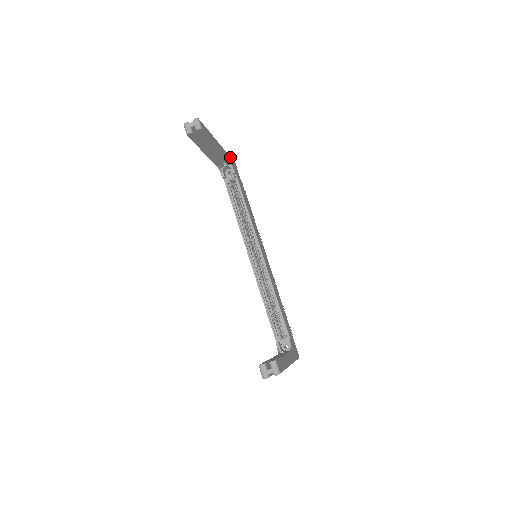
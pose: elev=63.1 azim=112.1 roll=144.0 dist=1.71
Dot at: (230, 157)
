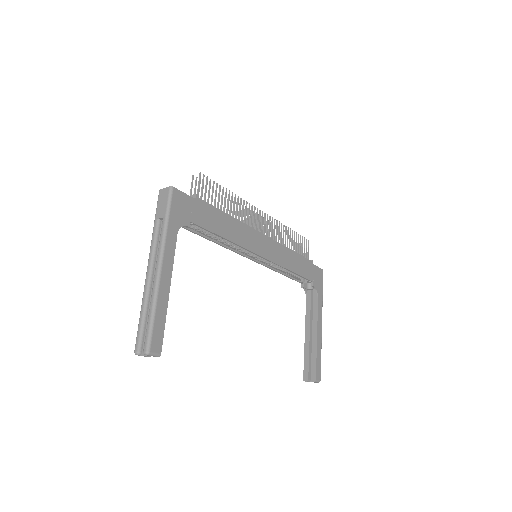
Dot at: (170, 213)
